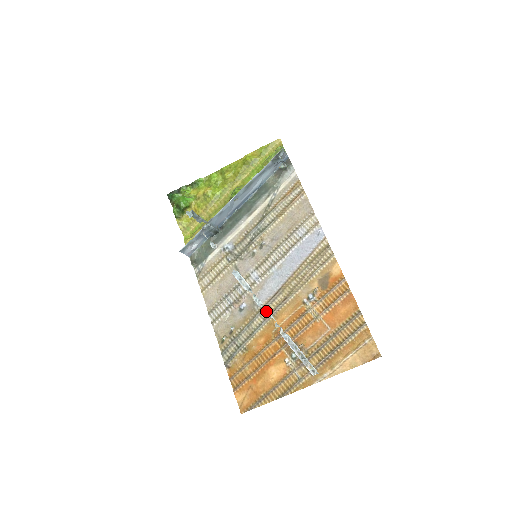
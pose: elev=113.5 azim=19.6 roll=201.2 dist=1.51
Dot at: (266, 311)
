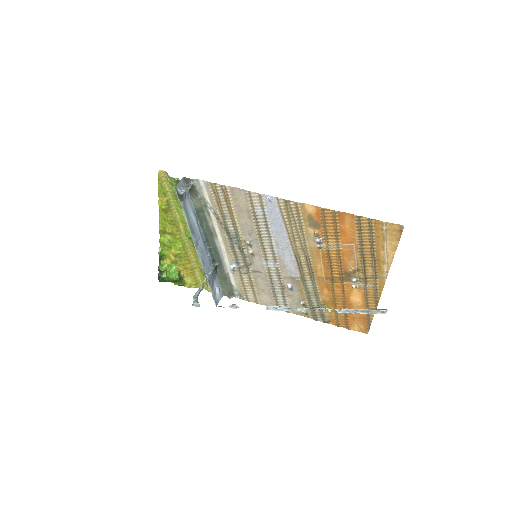
Dot at: (305, 275)
